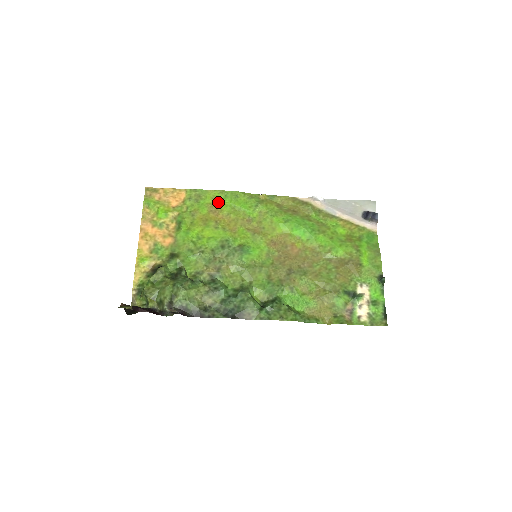
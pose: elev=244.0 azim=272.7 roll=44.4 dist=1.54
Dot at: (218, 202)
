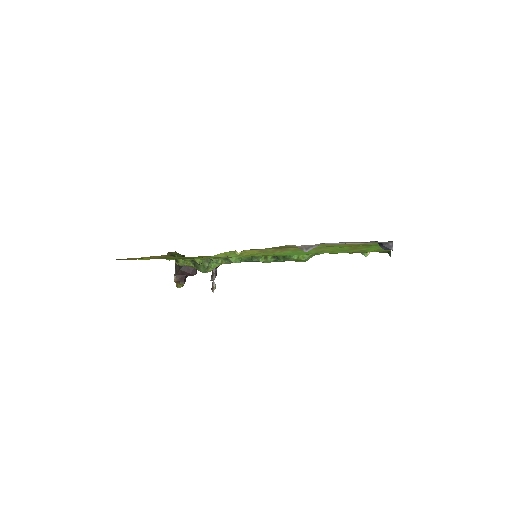
Dot at: (192, 257)
